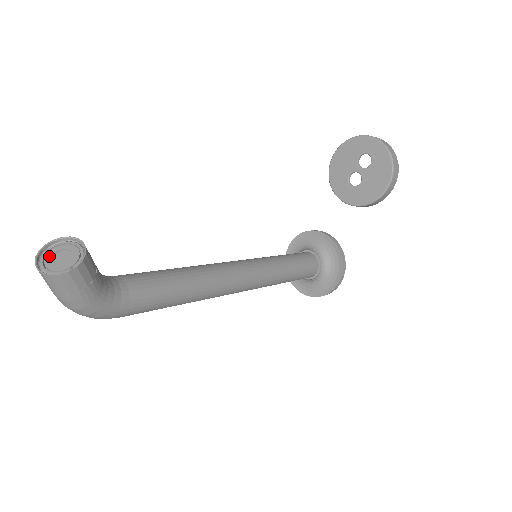
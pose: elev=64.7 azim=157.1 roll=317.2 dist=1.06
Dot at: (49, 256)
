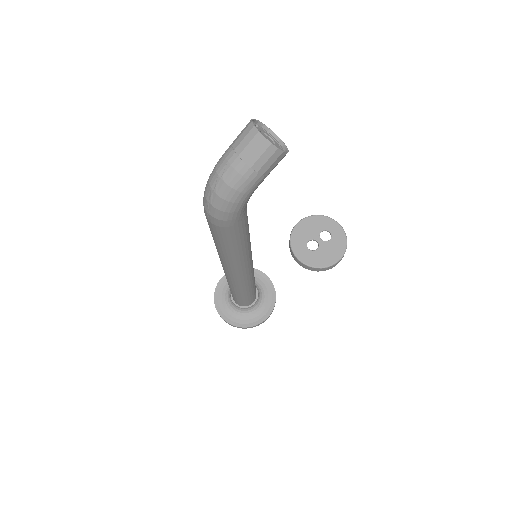
Dot at: (258, 129)
